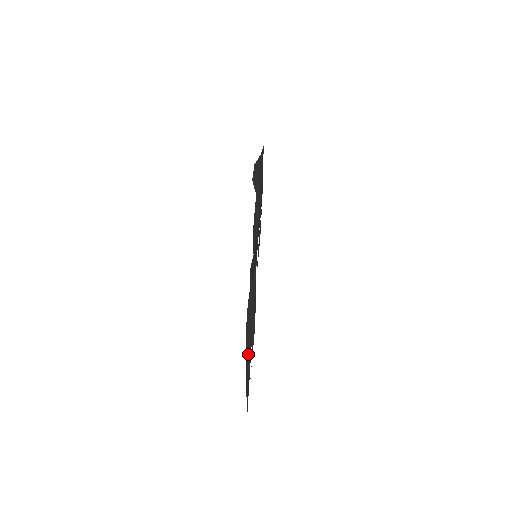
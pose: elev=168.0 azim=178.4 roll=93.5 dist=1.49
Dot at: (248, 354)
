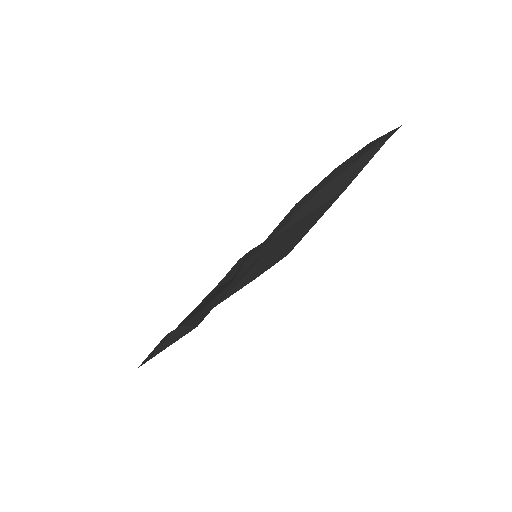
Dot at: (159, 348)
